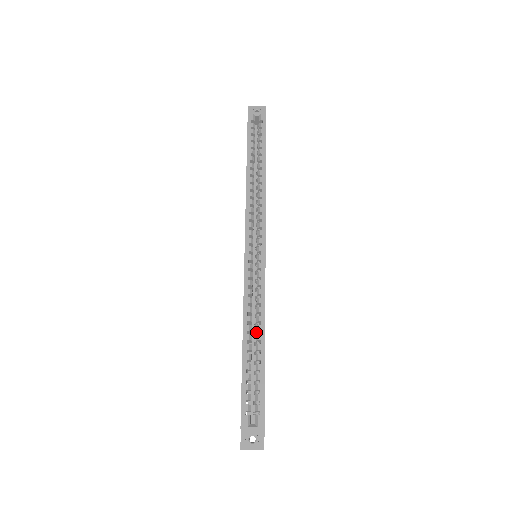
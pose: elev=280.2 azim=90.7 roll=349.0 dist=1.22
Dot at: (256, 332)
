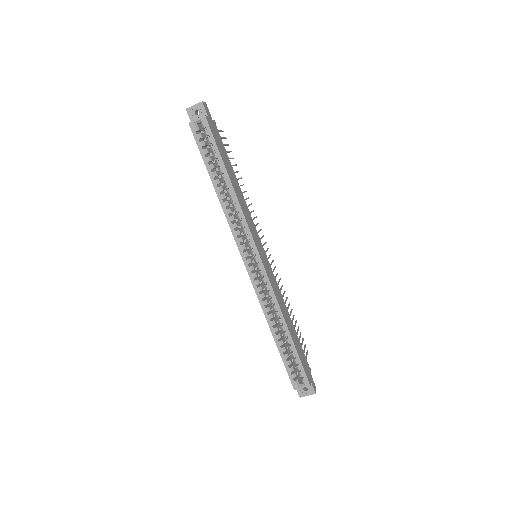
Dot at: (279, 322)
